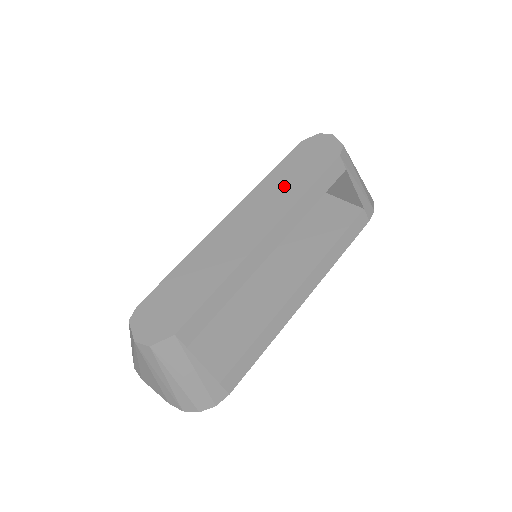
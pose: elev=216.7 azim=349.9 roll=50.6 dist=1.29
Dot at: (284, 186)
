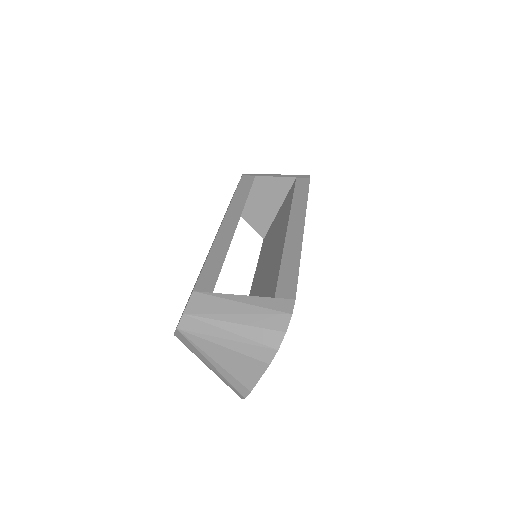
Dot at: occluded
